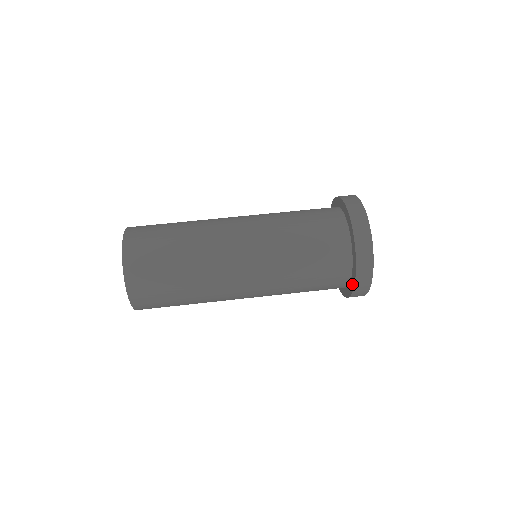
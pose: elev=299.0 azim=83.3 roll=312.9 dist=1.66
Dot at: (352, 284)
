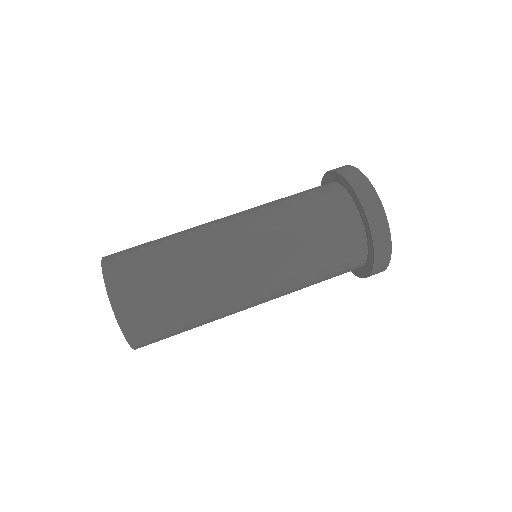
Dot at: (364, 220)
